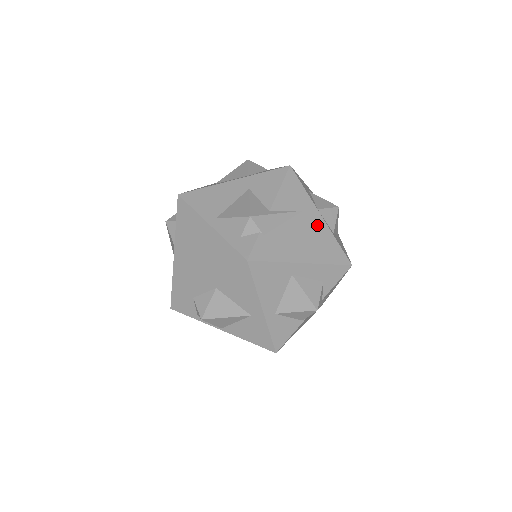
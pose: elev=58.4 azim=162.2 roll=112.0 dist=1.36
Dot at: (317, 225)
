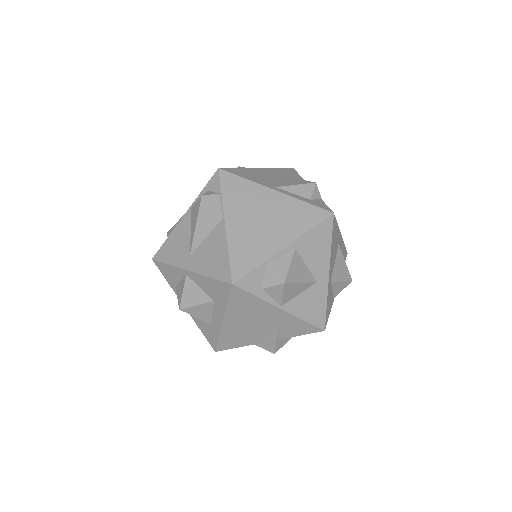
Dot at: occluded
